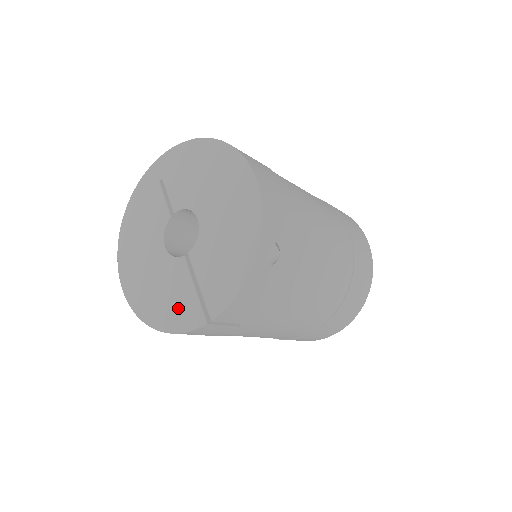
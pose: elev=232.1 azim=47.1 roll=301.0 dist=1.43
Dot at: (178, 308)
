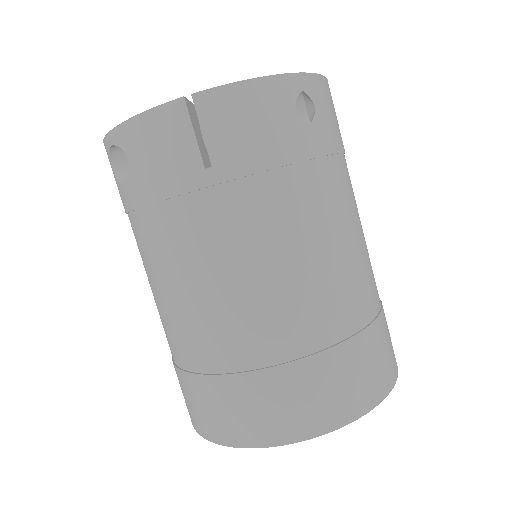
Dot at: occluded
